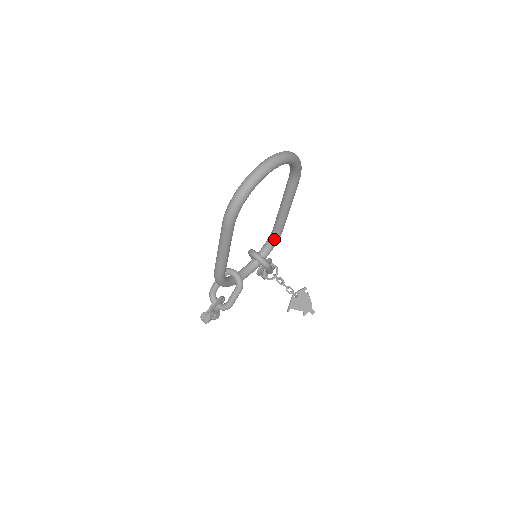
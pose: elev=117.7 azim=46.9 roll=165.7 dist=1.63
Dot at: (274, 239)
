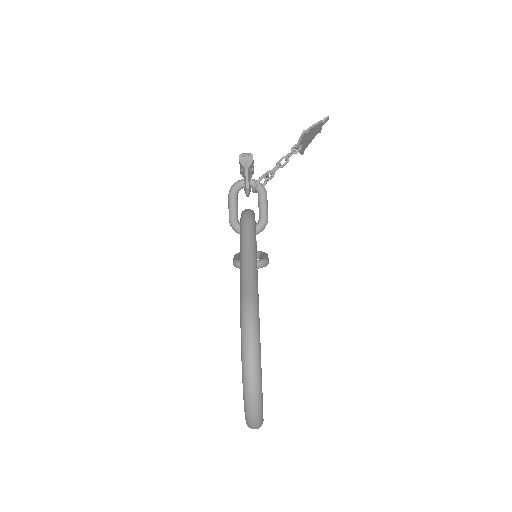
Dot at: occluded
